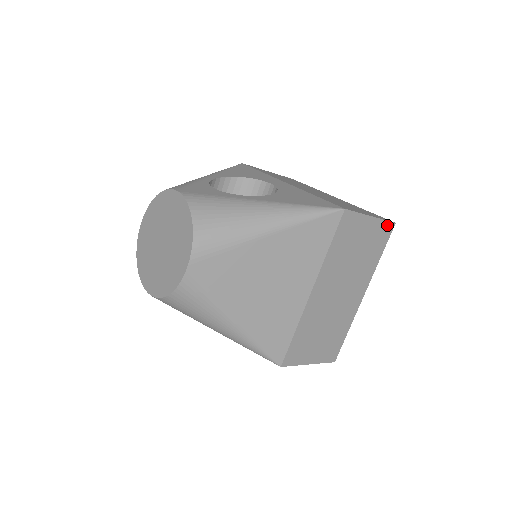
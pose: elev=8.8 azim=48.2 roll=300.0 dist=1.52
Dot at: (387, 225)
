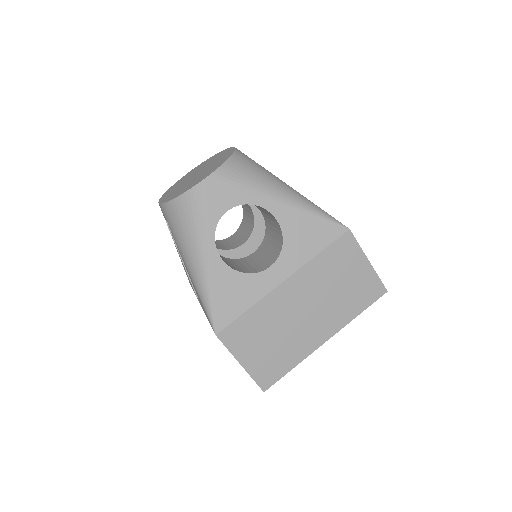
Dot at: occluded
